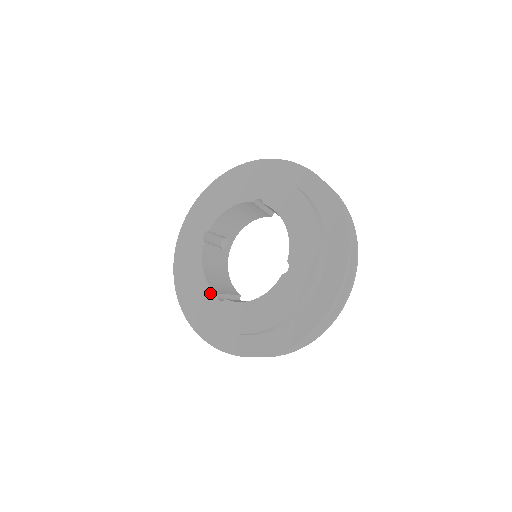
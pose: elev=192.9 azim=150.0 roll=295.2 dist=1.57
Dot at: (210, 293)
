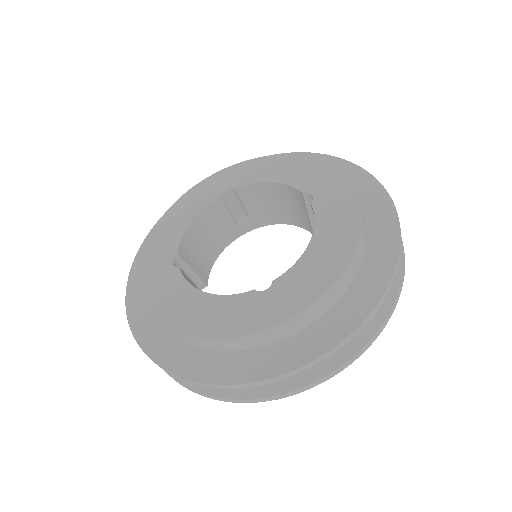
Dot at: (173, 248)
